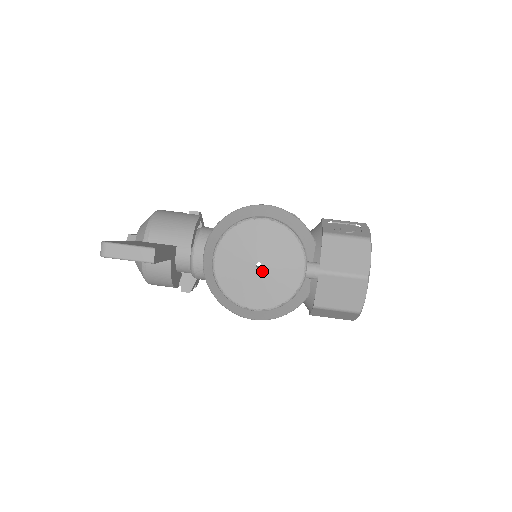
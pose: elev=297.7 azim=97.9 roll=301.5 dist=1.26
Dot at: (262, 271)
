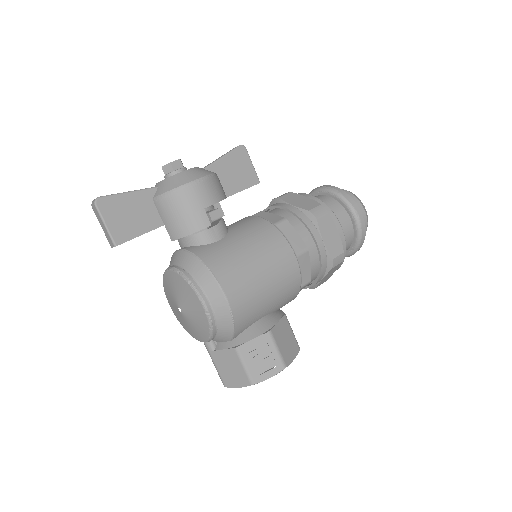
Dot at: (180, 312)
